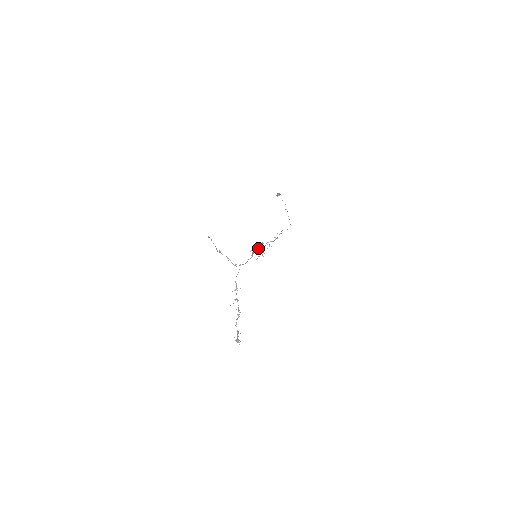
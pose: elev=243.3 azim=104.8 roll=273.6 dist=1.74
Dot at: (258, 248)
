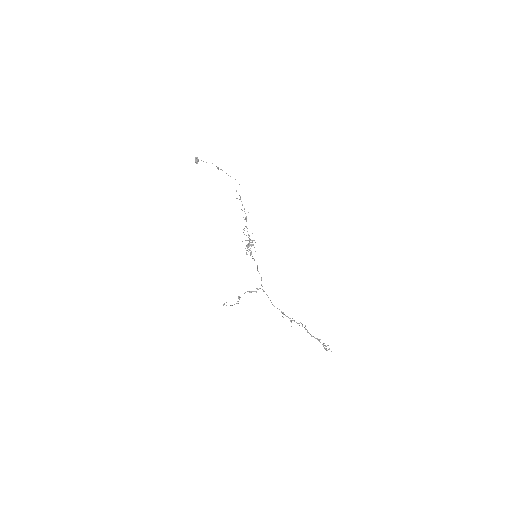
Dot at: (248, 244)
